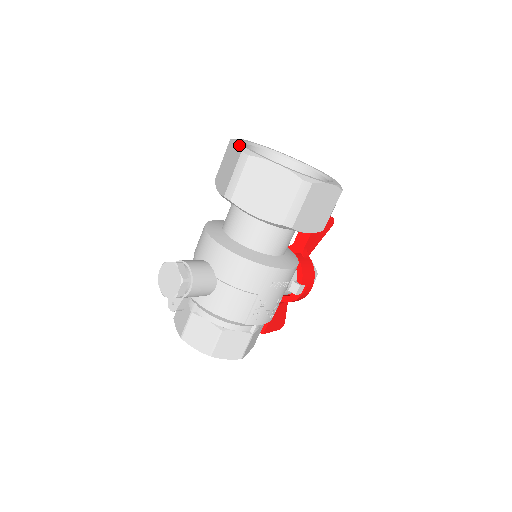
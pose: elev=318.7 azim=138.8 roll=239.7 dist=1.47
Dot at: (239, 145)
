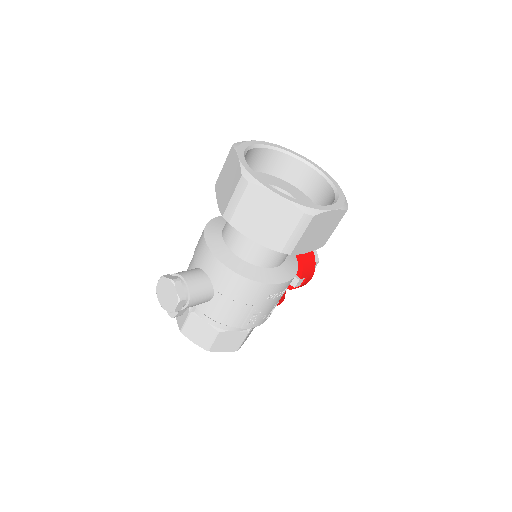
Dot at: (240, 164)
